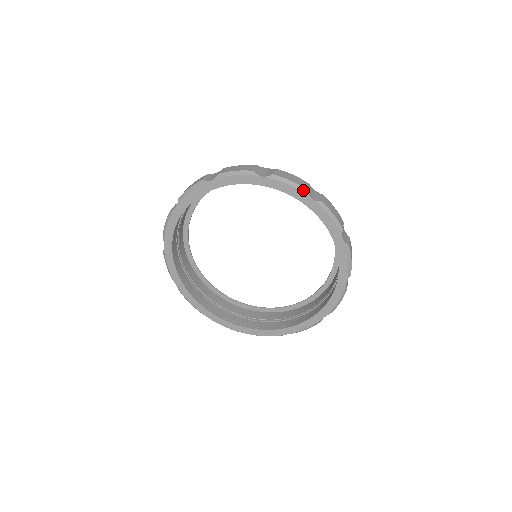
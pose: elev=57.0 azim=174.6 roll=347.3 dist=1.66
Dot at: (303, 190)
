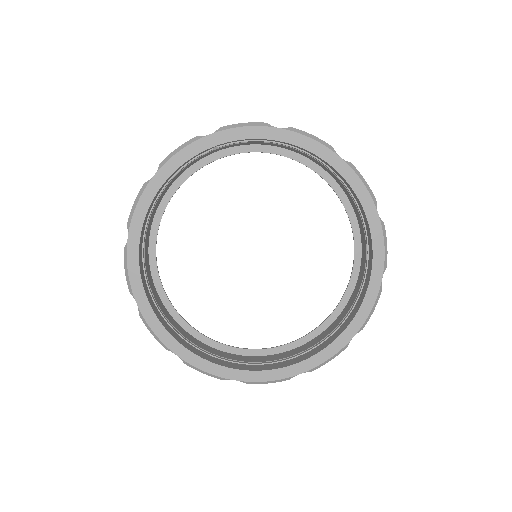
Dot at: (263, 125)
